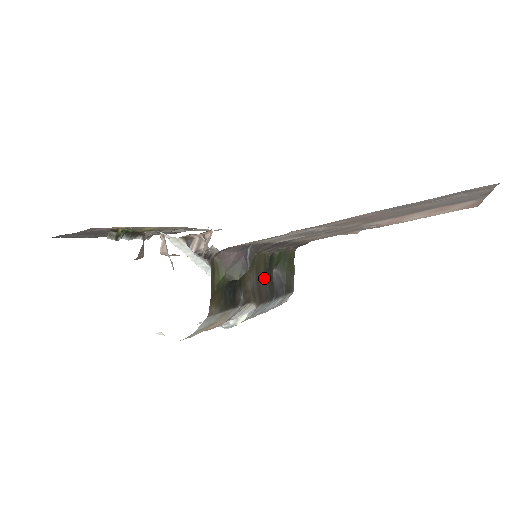
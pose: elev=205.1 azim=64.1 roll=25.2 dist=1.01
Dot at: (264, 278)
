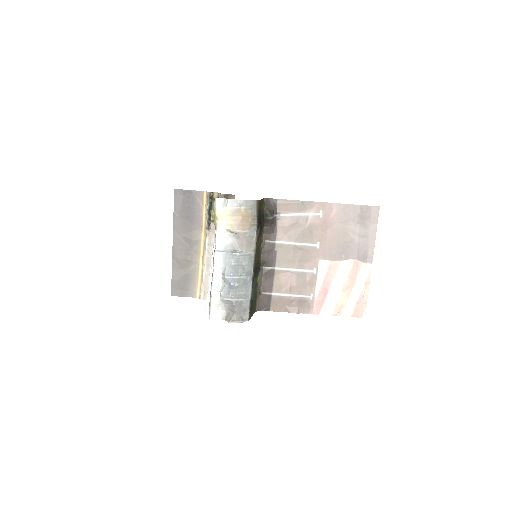
Dot at: (256, 264)
